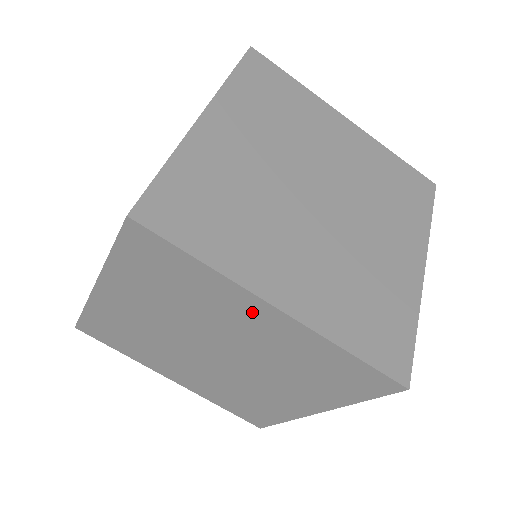
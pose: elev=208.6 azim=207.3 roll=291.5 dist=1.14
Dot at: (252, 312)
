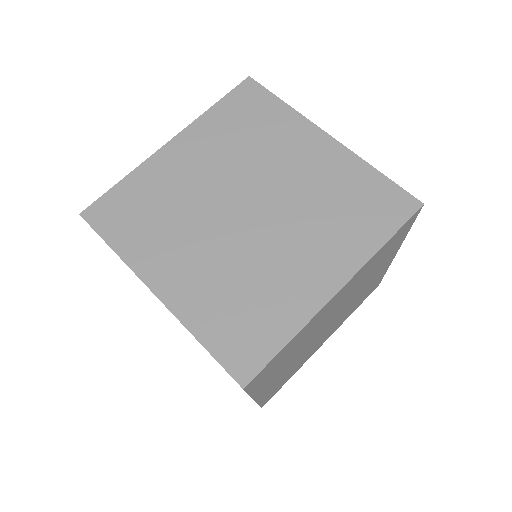
Dot at: occluded
